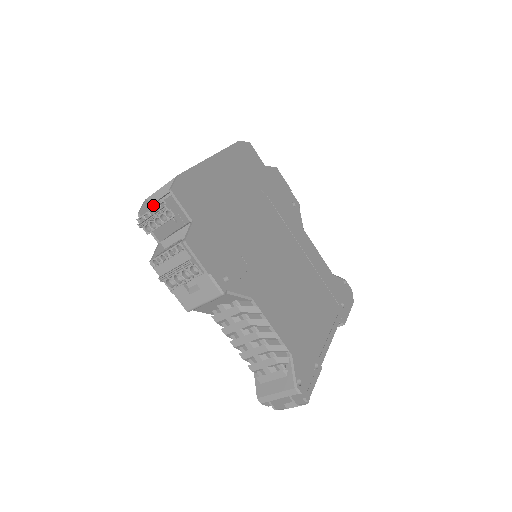
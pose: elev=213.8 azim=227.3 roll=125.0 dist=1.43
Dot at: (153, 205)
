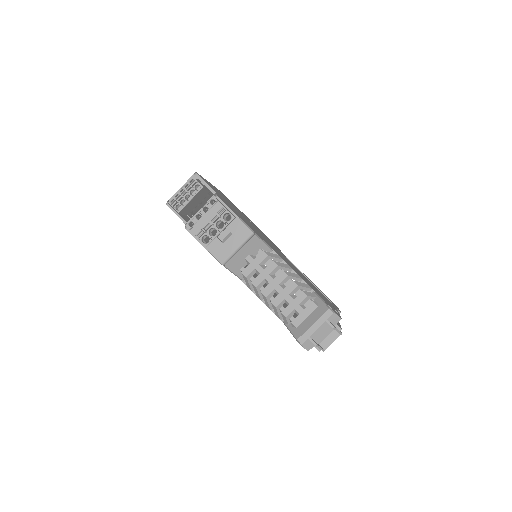
Dot at: occluded
